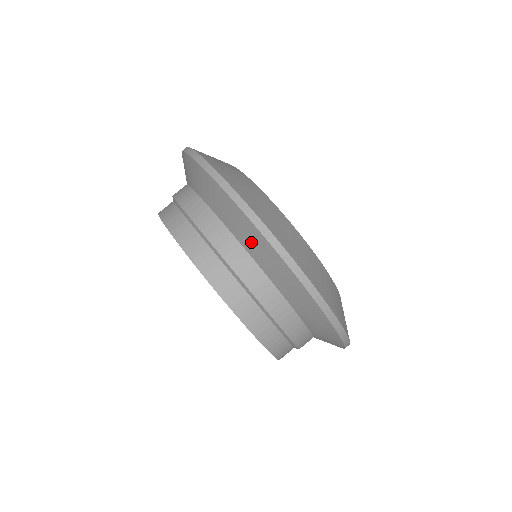
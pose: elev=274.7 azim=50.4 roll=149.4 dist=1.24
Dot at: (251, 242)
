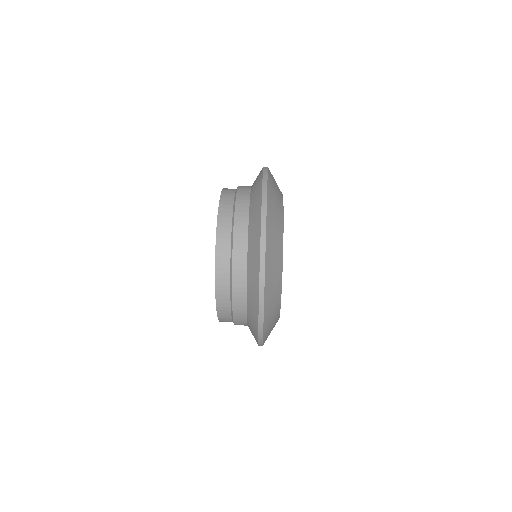
Dot at: (254, 205)
